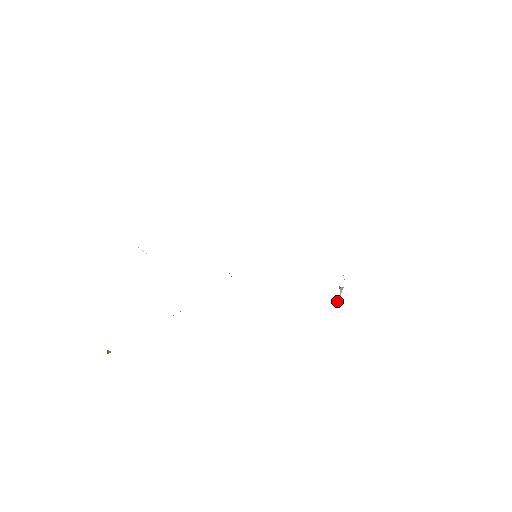
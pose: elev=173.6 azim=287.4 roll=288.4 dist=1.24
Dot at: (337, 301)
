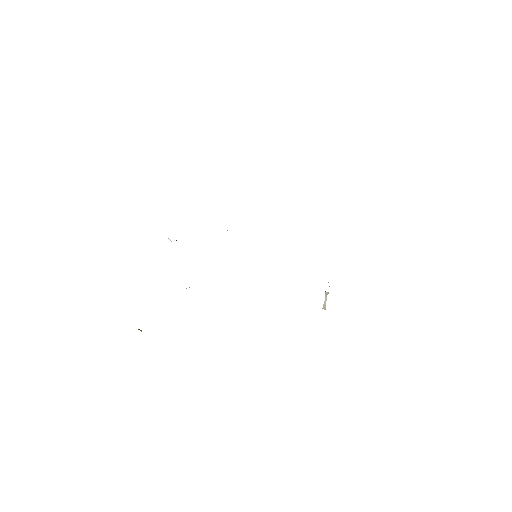
Dot at: (323, 304)
